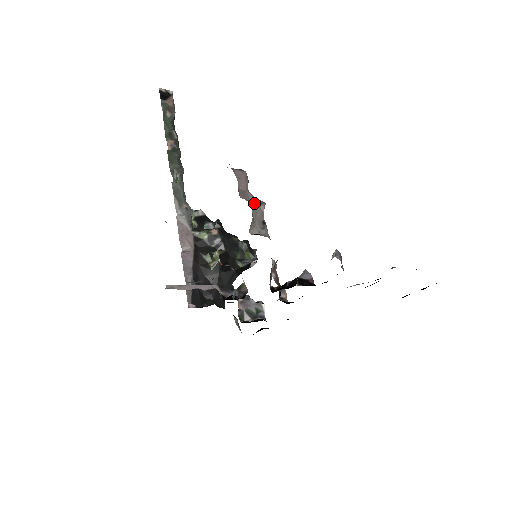
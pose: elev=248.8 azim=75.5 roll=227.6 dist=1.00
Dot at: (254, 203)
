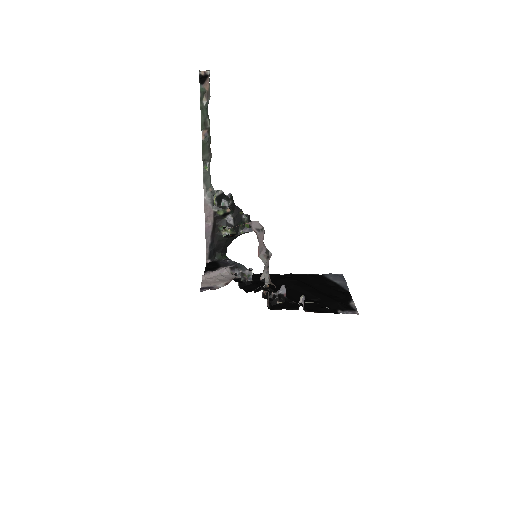
Dot at: (266, 259)
